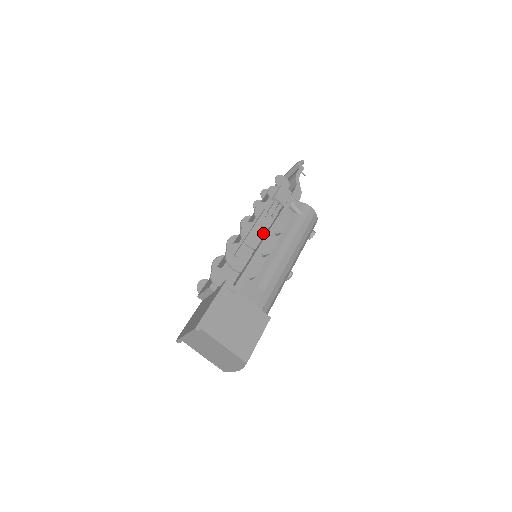
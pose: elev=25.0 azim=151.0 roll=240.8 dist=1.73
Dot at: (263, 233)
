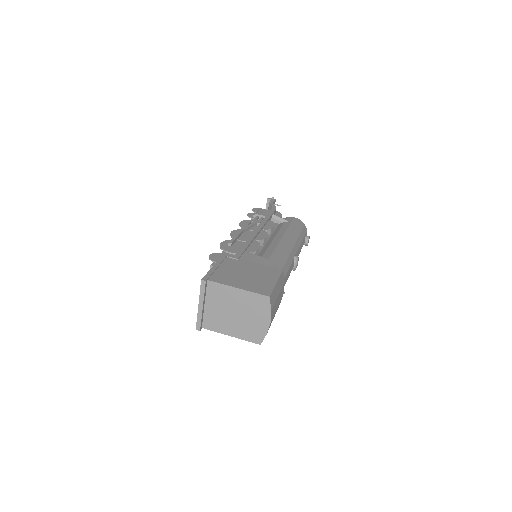
Dot at: occluded
